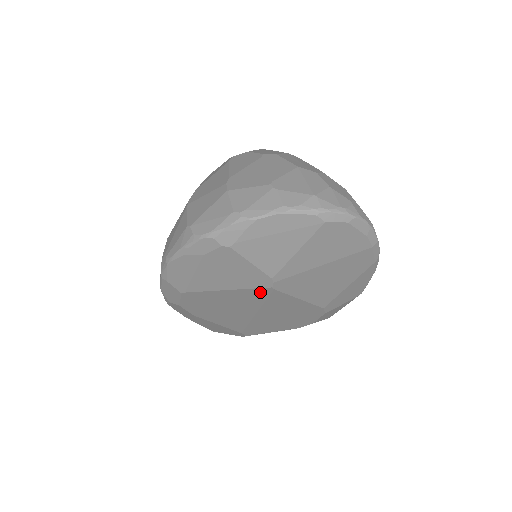
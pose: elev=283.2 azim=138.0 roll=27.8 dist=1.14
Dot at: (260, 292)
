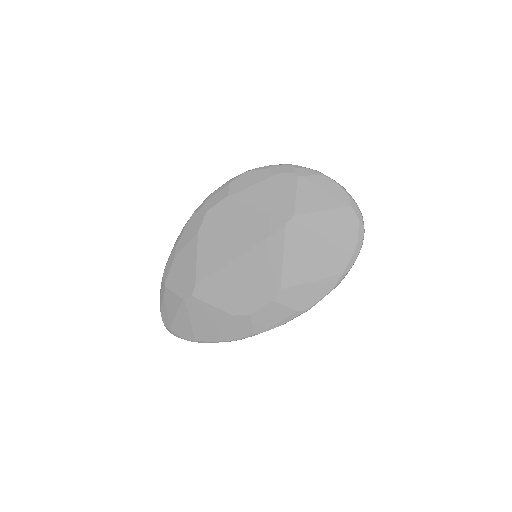
Dot at: (274, 225)
